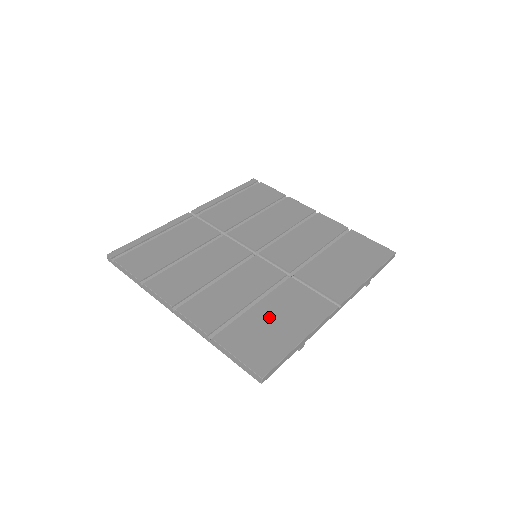
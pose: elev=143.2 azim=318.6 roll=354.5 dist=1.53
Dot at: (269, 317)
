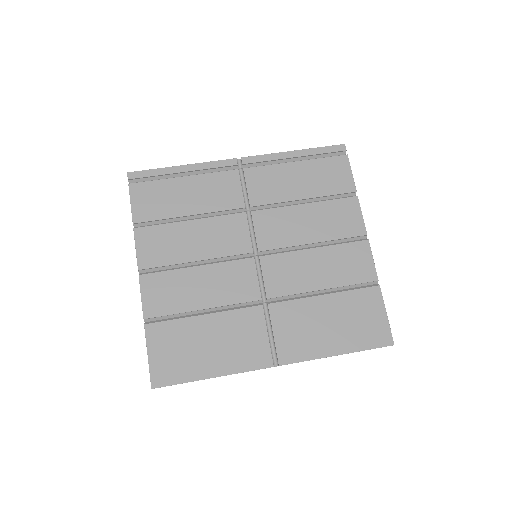
Dot at: (205, 336)
